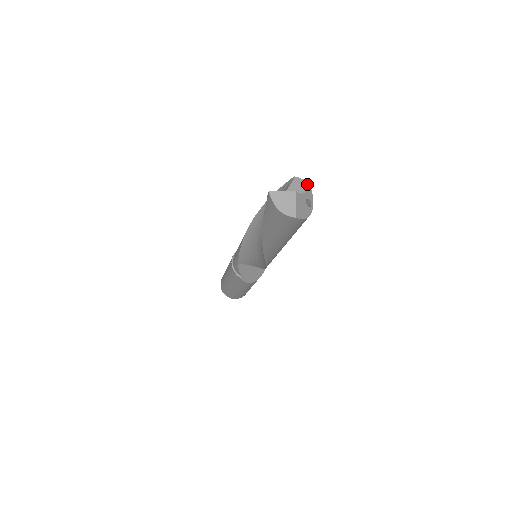
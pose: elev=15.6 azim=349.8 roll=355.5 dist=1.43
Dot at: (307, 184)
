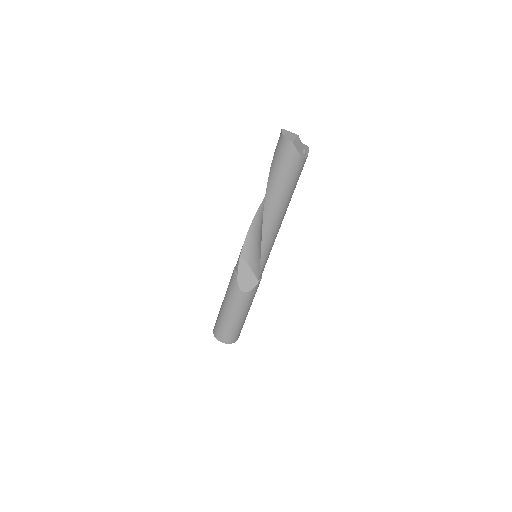
Dot at: occluded
